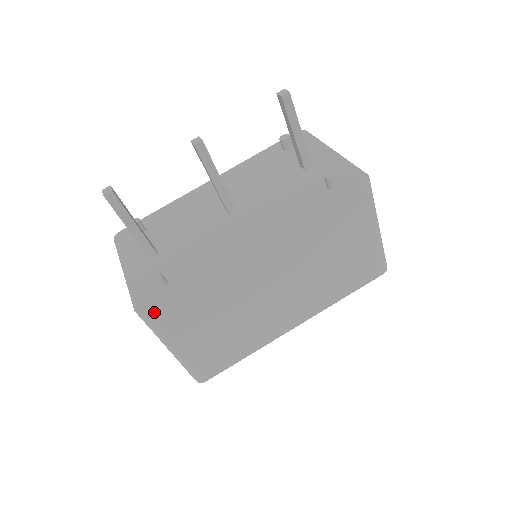
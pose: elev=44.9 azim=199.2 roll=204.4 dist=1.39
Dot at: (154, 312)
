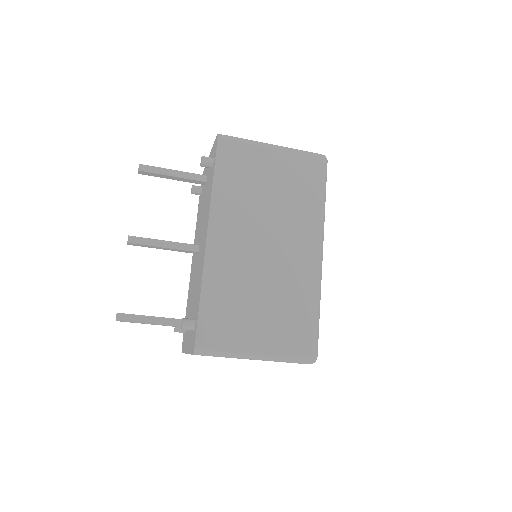
Dot at: (201, 341)
